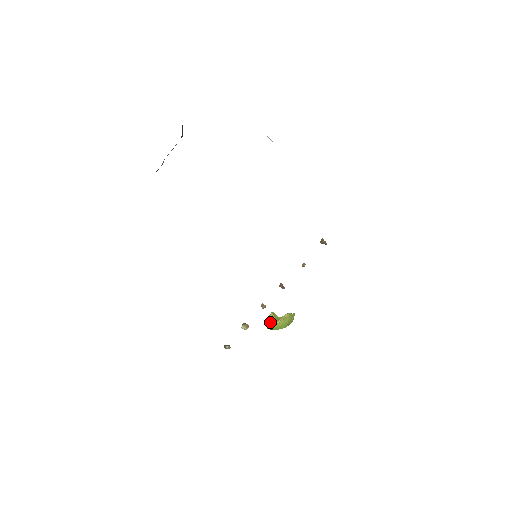
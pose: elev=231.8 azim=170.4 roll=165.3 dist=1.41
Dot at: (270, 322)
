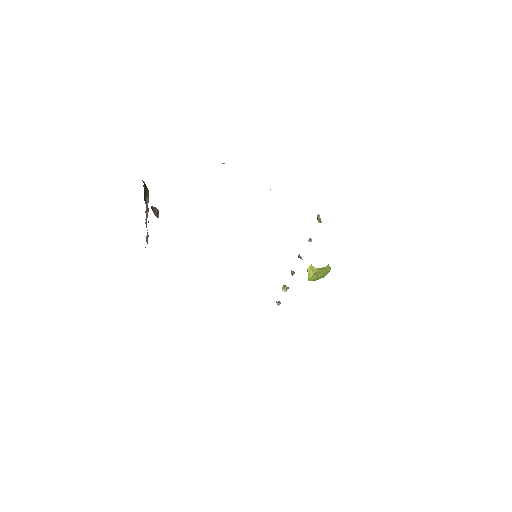
Dot at: (309, 276)
